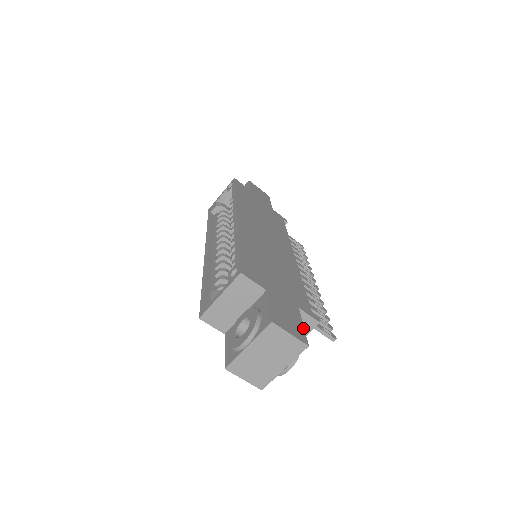
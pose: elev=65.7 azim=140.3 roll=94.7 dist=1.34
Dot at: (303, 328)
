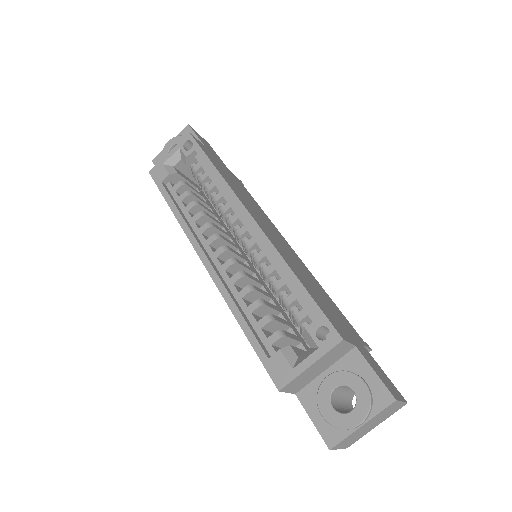
Dot at: occluded
